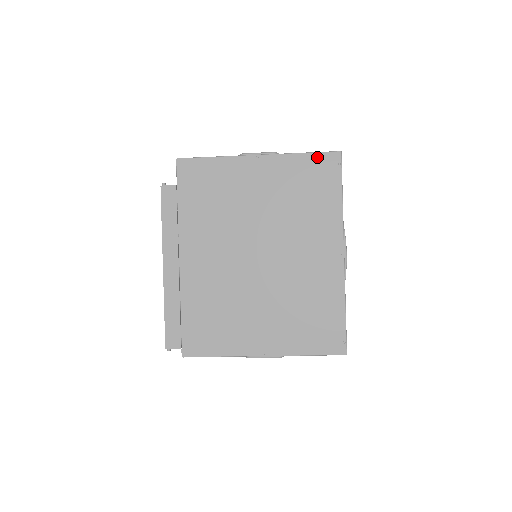
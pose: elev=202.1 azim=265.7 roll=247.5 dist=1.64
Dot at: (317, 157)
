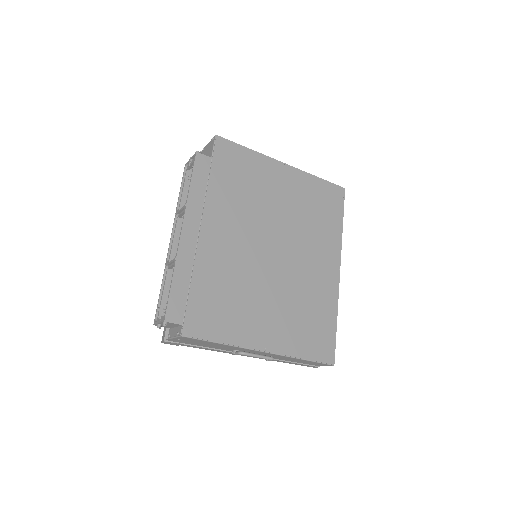
Dot at: (329, 185)
